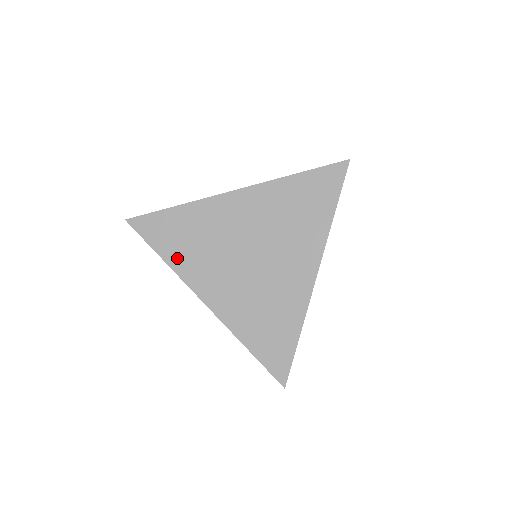
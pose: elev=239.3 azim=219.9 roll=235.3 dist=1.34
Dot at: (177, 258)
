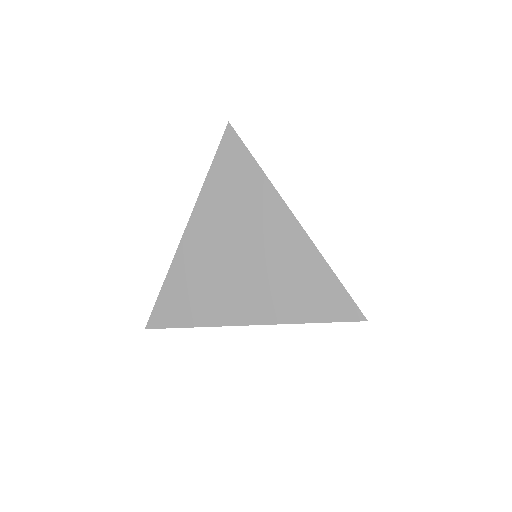
Dot at: (199, 316)
